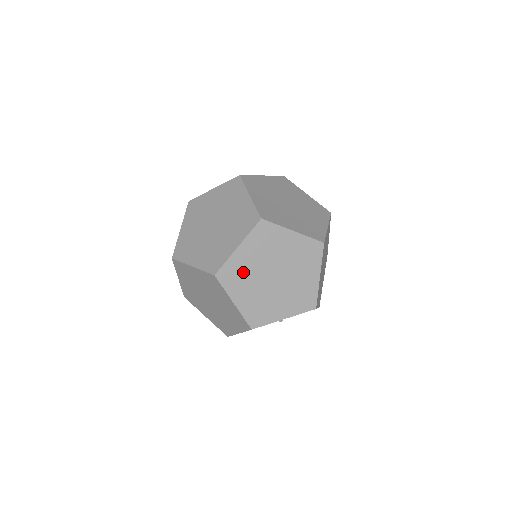
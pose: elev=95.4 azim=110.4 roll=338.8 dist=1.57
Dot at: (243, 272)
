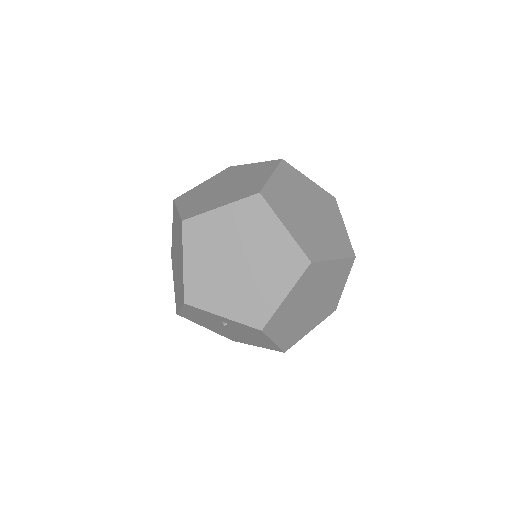
Dot at: (210, 236)
